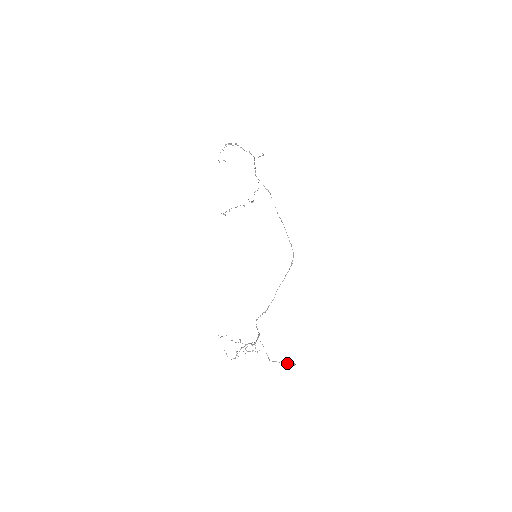
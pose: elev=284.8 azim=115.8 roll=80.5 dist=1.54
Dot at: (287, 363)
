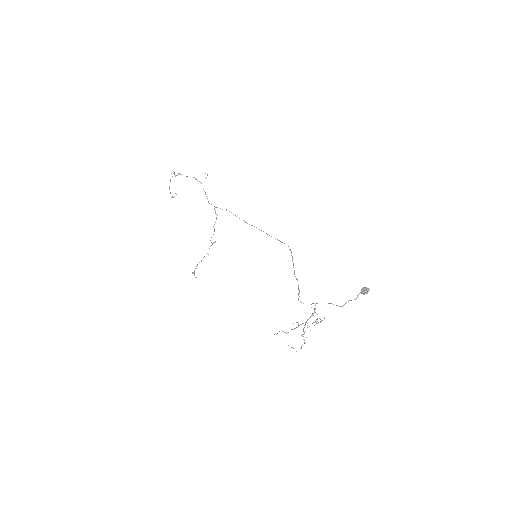
Dot at: (361, 292)
